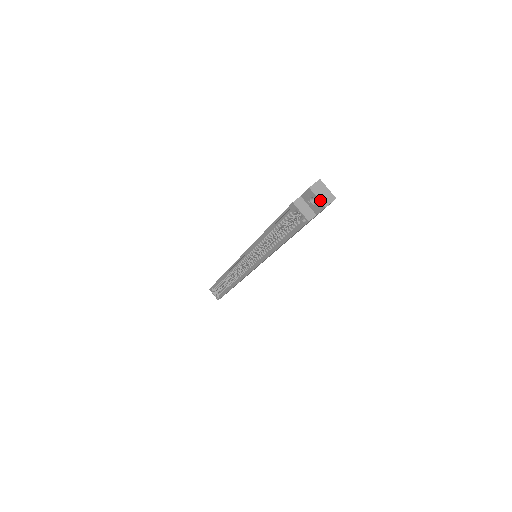
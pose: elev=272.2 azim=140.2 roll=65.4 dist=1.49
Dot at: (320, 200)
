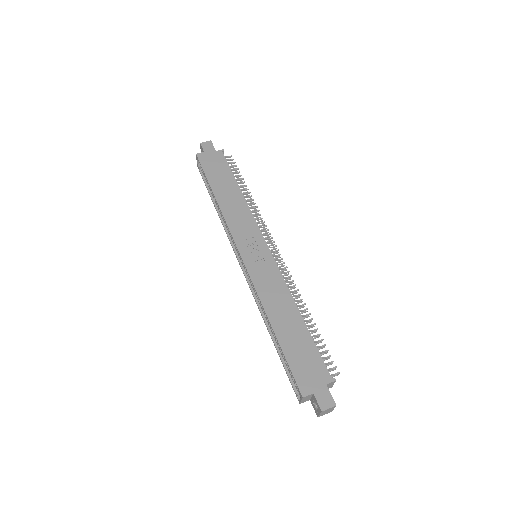
Dot at: (320, 415)
